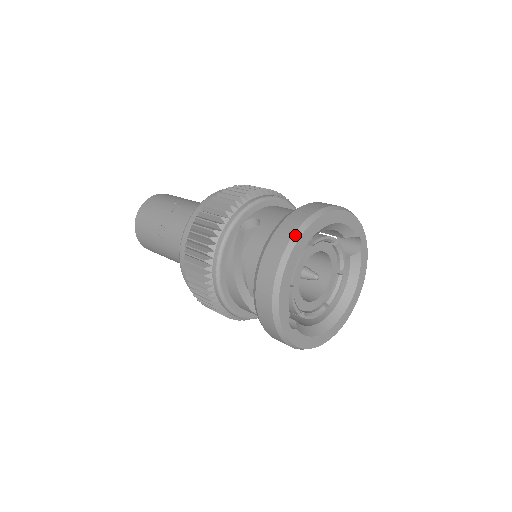
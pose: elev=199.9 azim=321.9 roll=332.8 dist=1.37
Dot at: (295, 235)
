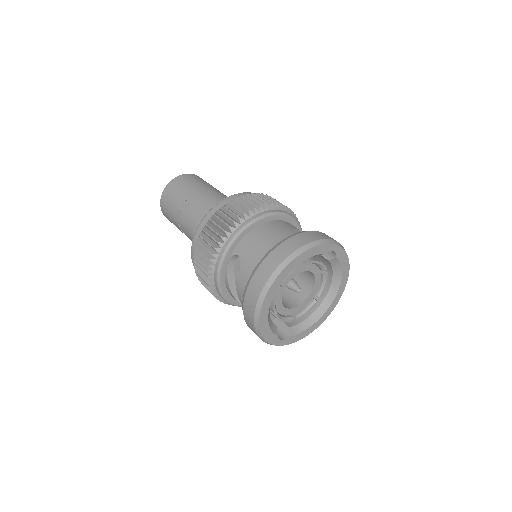
Dot at: (260, 298)
